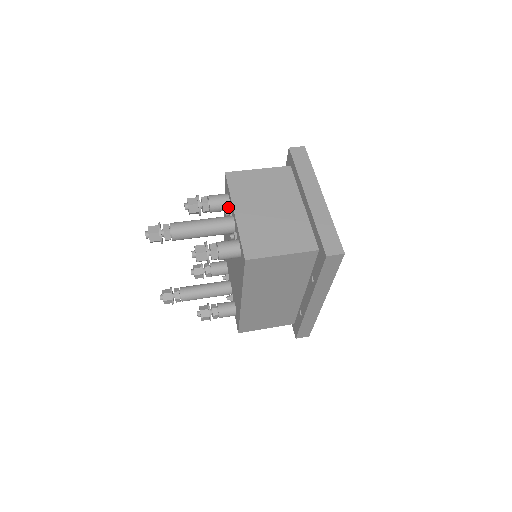
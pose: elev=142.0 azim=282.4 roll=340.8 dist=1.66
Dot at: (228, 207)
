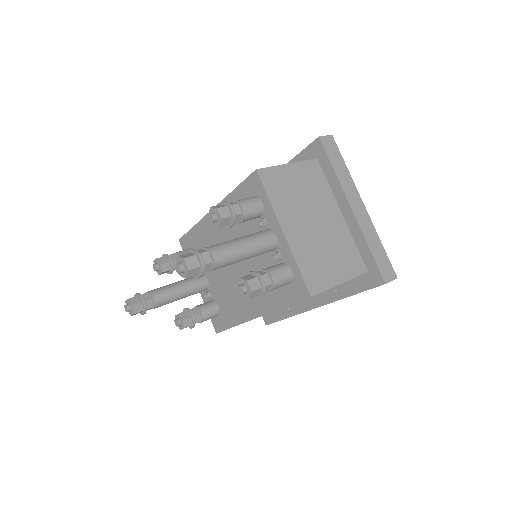
Dot at: (260, 216)
